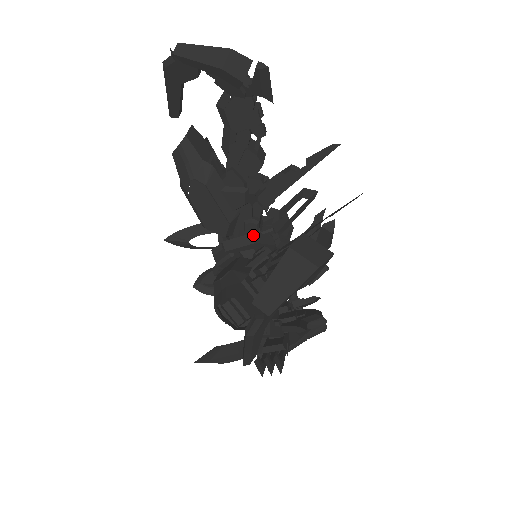
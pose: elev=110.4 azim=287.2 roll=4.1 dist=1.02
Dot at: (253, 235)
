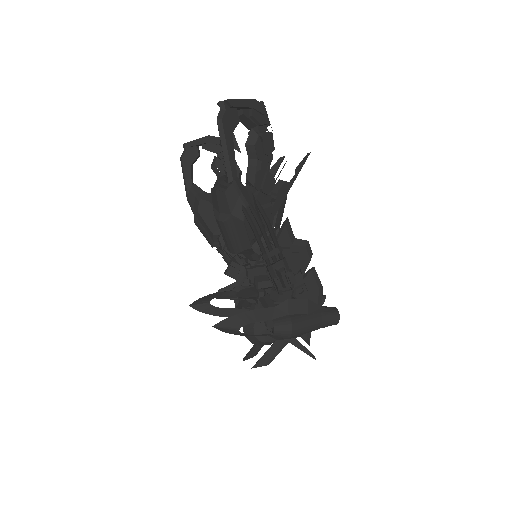
Dot at: occluded
